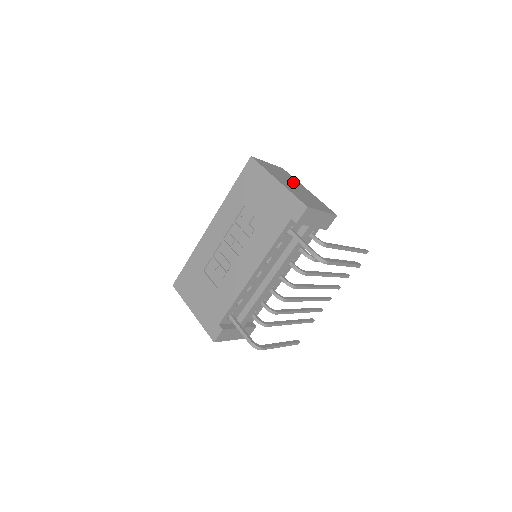
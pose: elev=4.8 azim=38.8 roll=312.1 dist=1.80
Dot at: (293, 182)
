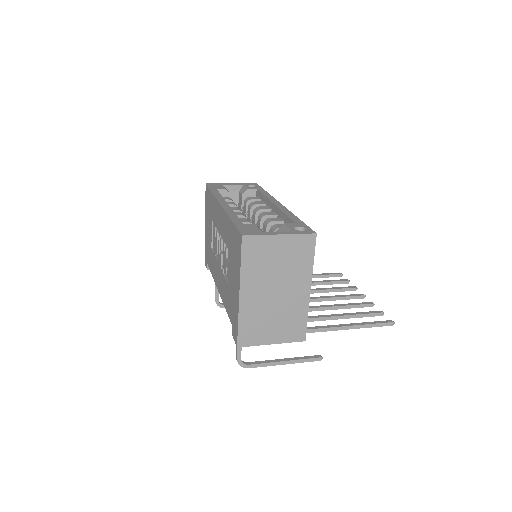
Dot at: (288, 280)
